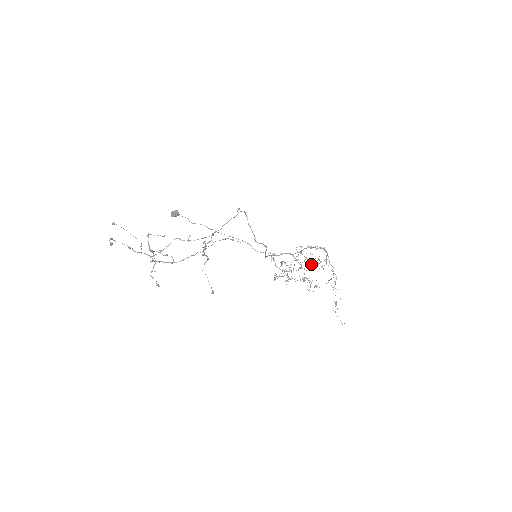
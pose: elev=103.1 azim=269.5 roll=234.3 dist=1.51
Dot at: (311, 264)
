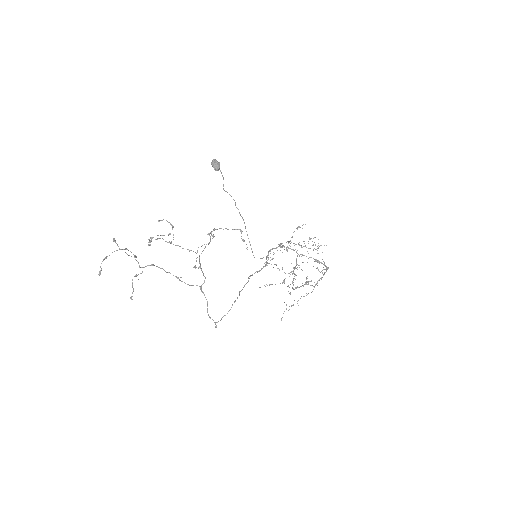
Dot at: occluded
